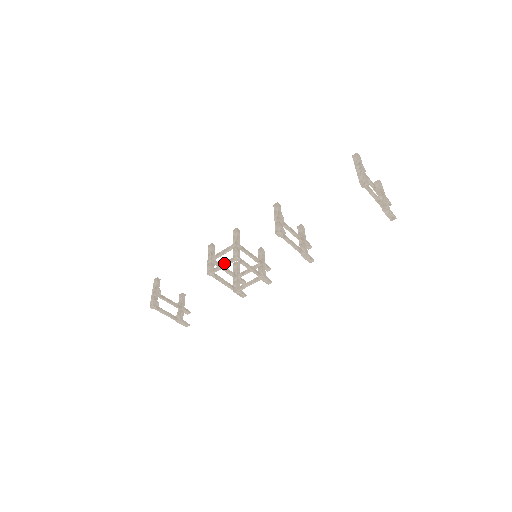
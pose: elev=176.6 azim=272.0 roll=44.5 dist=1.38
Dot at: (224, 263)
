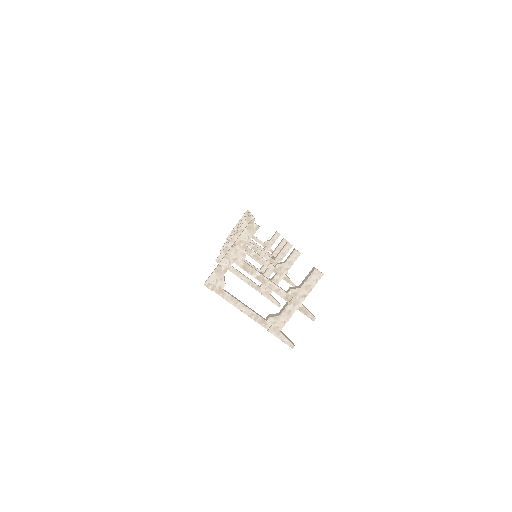
Dot at: occluded
